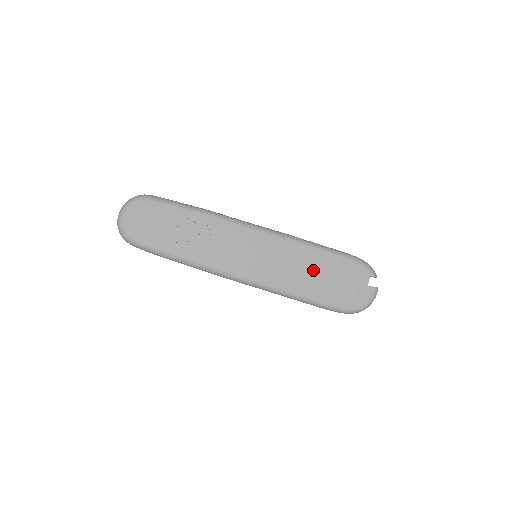
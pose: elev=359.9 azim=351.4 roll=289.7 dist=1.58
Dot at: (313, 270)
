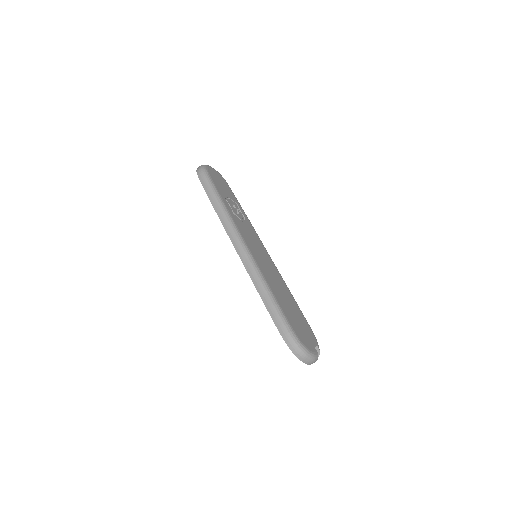
Dot at: (286, 297)
